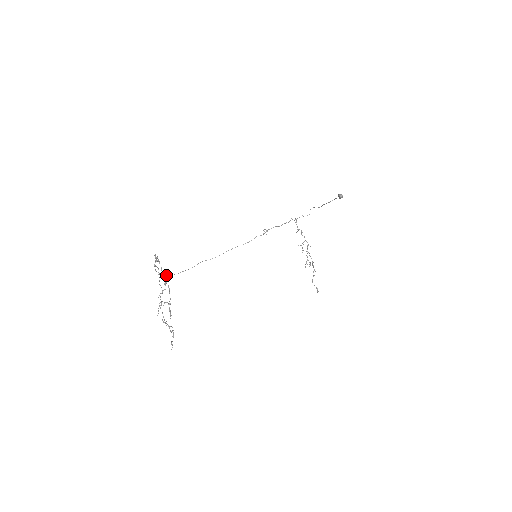
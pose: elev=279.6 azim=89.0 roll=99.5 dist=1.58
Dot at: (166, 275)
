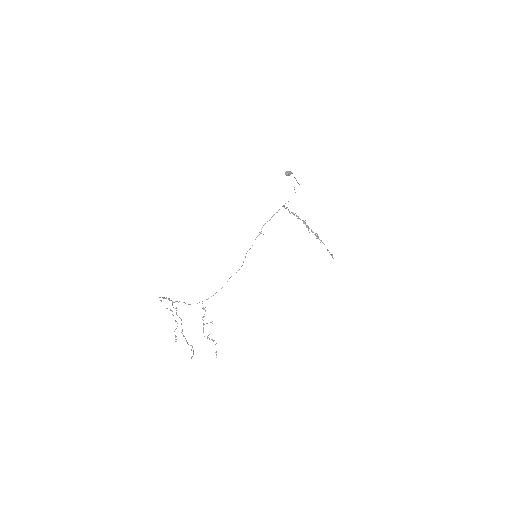
Dot at: (170, 309)
